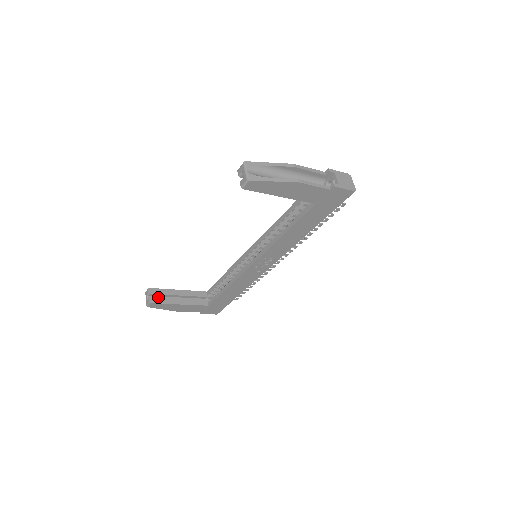
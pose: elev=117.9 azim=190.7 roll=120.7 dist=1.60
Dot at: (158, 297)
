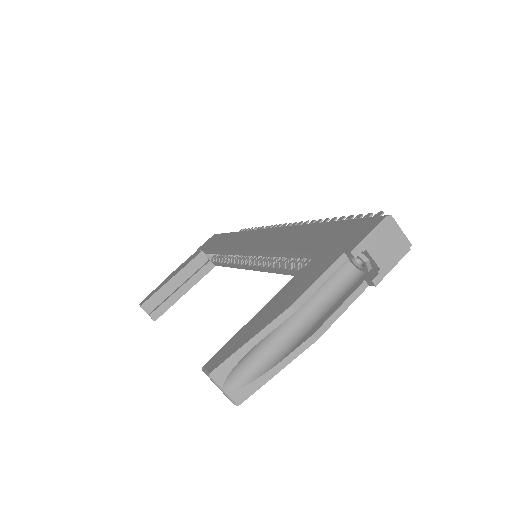
Dot at: (157, 302)
